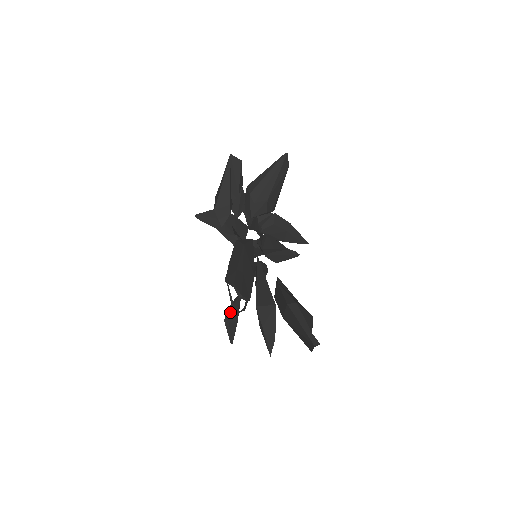
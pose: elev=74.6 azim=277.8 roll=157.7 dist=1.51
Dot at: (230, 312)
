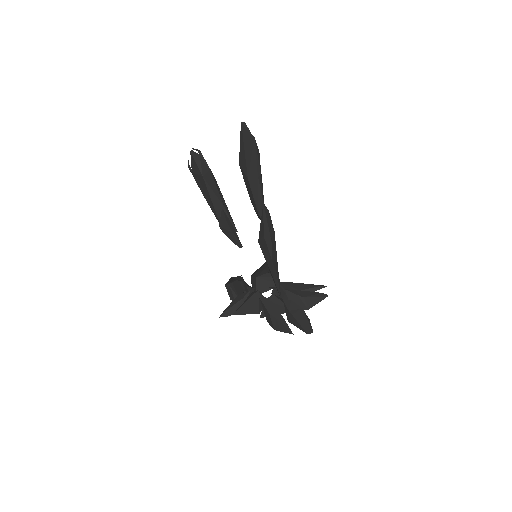
Dot at: occluded
